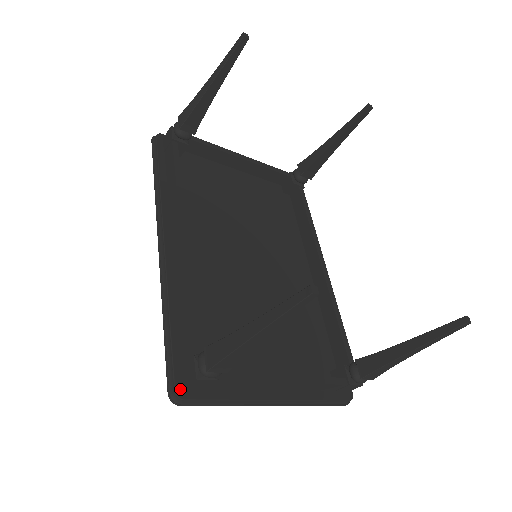
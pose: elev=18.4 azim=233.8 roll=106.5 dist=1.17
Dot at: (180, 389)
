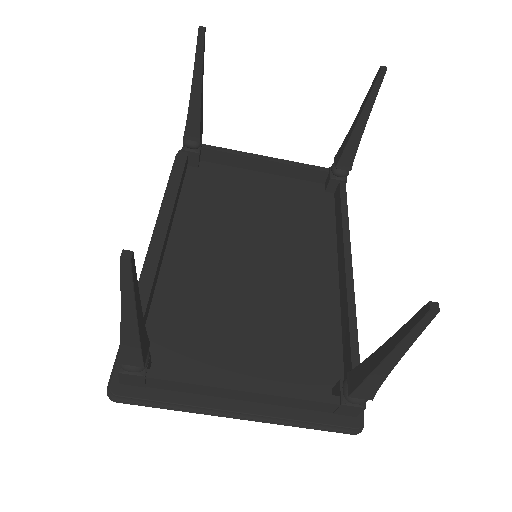
Dot at: (116, 384)
